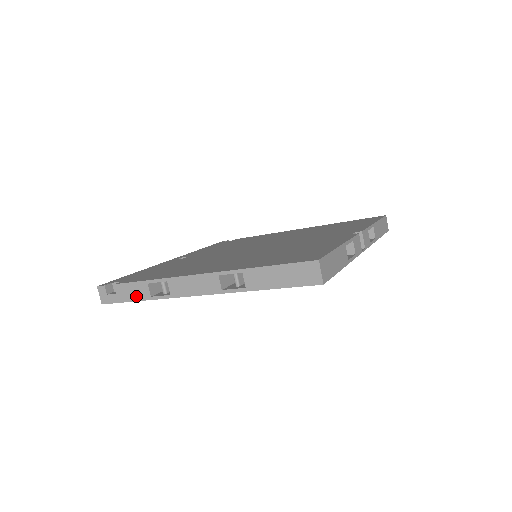
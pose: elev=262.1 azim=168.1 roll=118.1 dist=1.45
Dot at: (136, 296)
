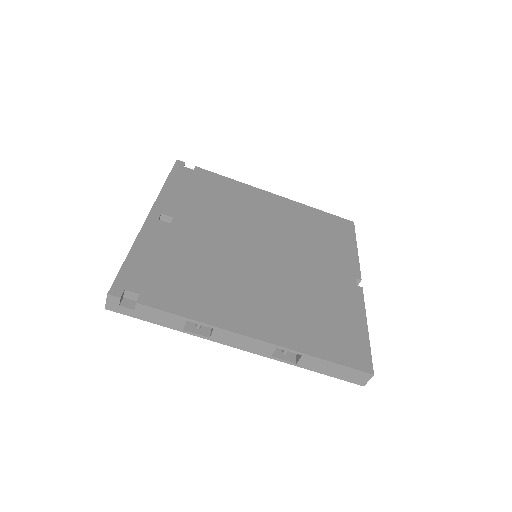
Dot at: (163, 322)
